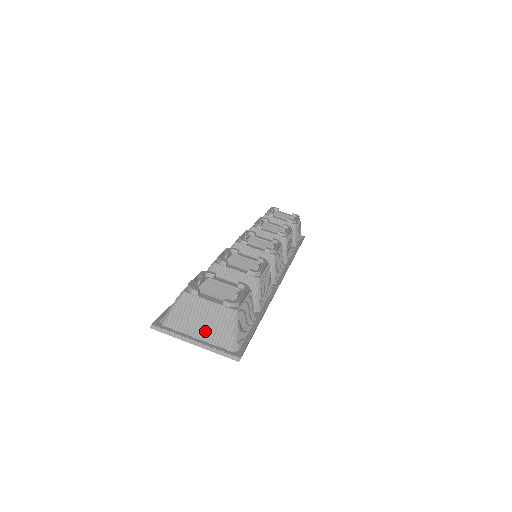
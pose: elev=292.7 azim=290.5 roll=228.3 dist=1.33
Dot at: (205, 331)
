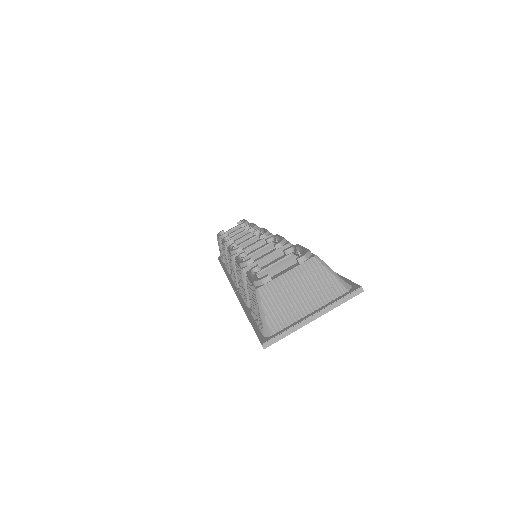
Dot at: (310, 300)
